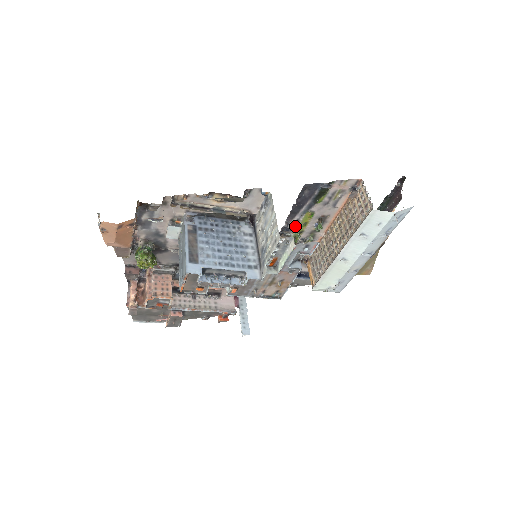
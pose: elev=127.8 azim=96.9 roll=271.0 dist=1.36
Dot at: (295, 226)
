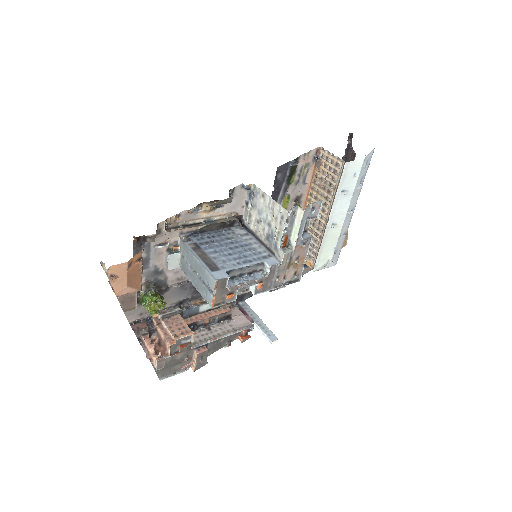
Dot at: occluded
